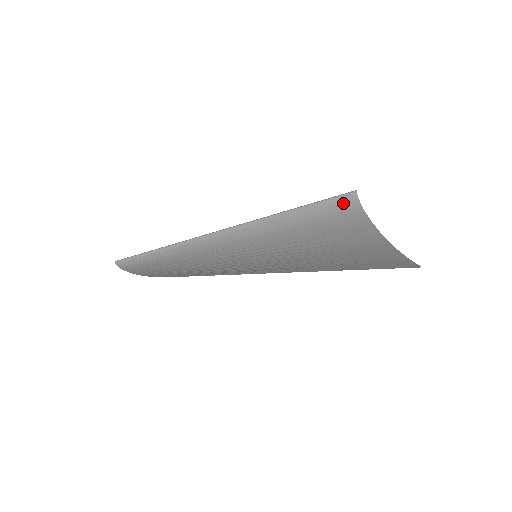
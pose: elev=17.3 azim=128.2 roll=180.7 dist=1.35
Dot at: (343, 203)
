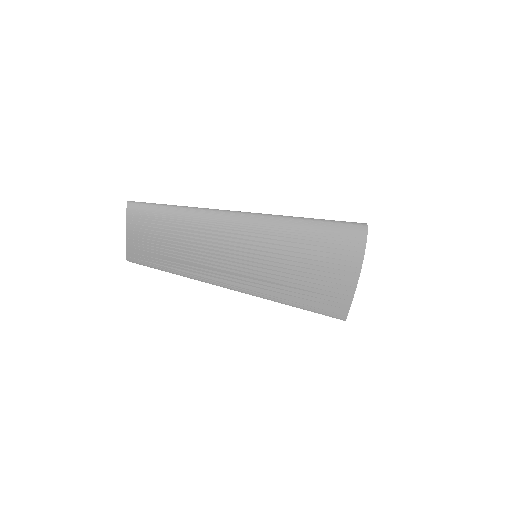
Dot at: (358, 226)
